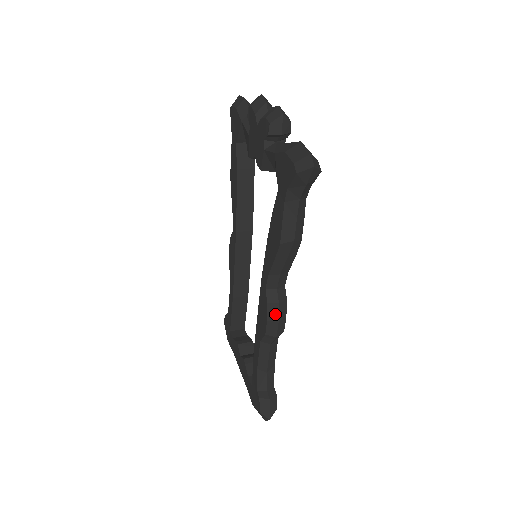
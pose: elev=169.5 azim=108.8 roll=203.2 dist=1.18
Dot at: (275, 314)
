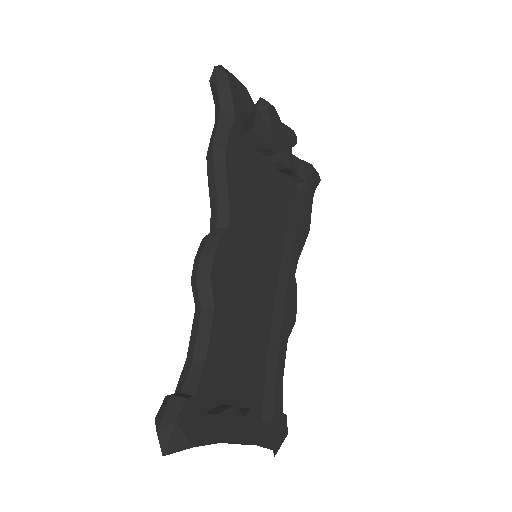
Dot at: (201, 249)
